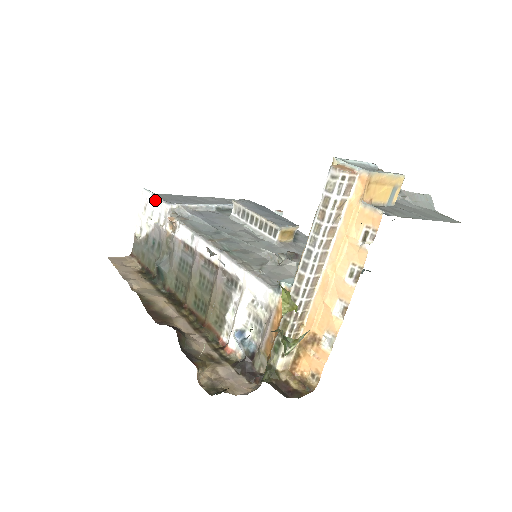
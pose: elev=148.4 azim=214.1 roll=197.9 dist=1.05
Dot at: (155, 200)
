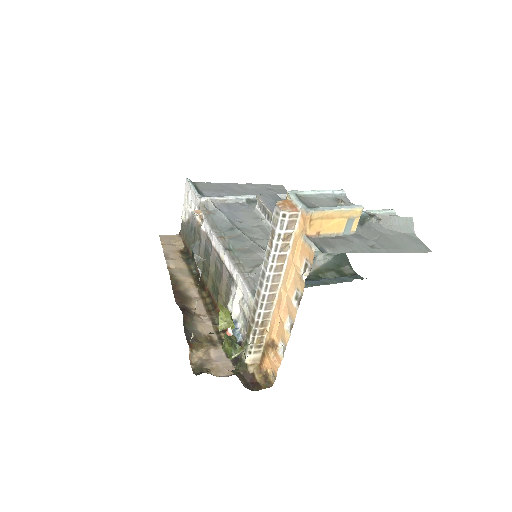
Dot at: (192, 191)
